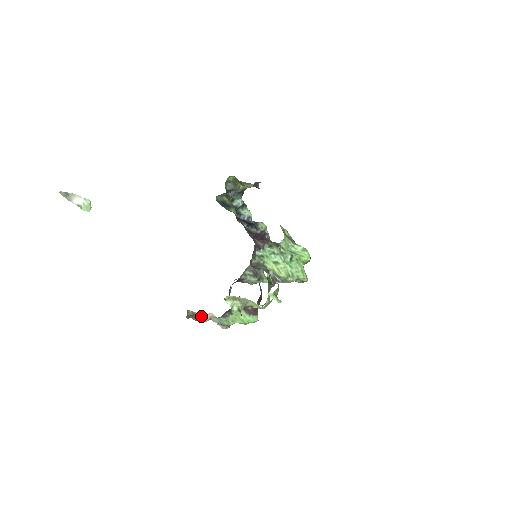
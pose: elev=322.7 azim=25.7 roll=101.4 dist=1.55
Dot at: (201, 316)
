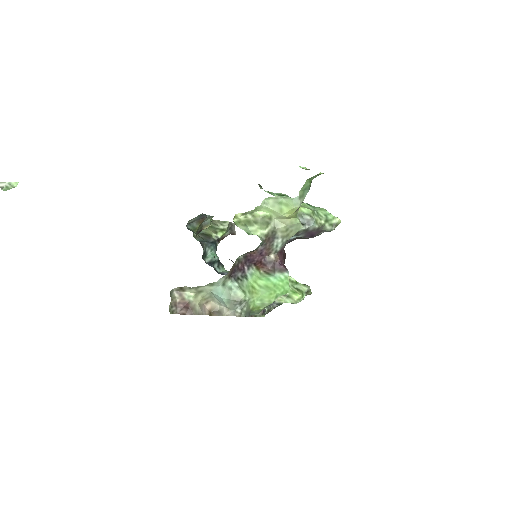
Dot at: (195, 300)
